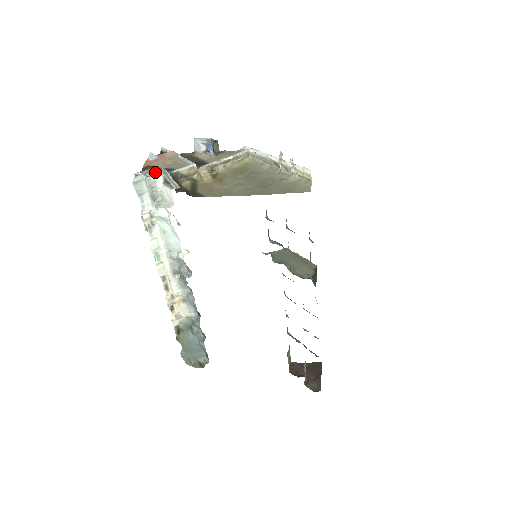
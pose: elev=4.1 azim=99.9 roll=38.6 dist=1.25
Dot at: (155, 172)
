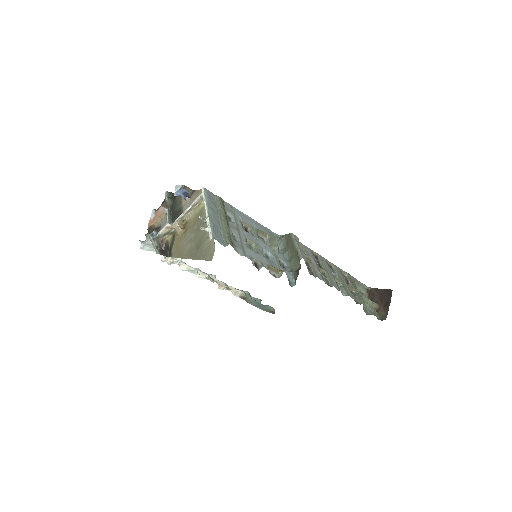
Dot at: (148, 238)
